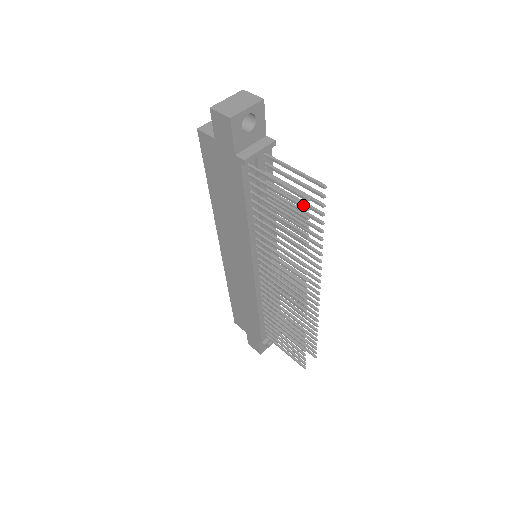
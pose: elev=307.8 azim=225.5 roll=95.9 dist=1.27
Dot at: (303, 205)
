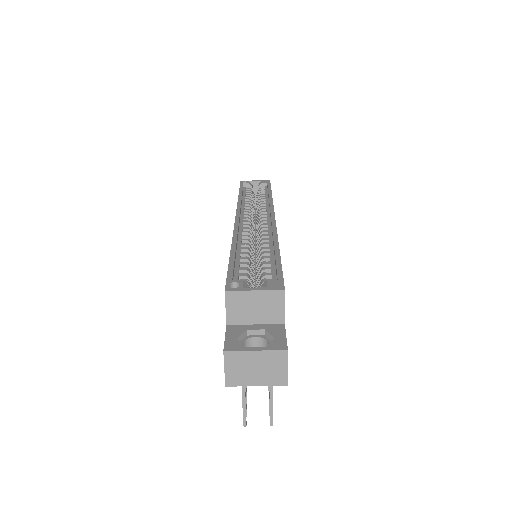
Dot at: occluded
